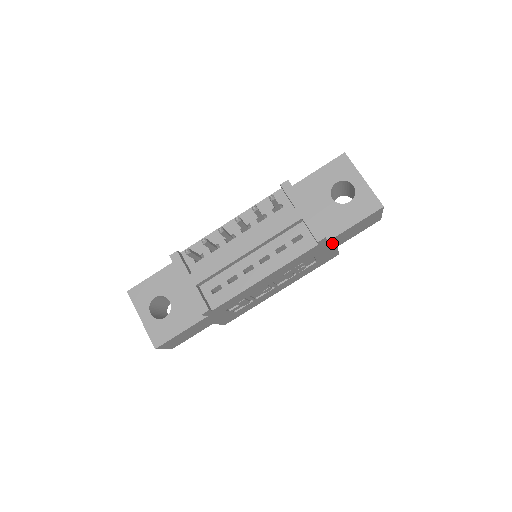
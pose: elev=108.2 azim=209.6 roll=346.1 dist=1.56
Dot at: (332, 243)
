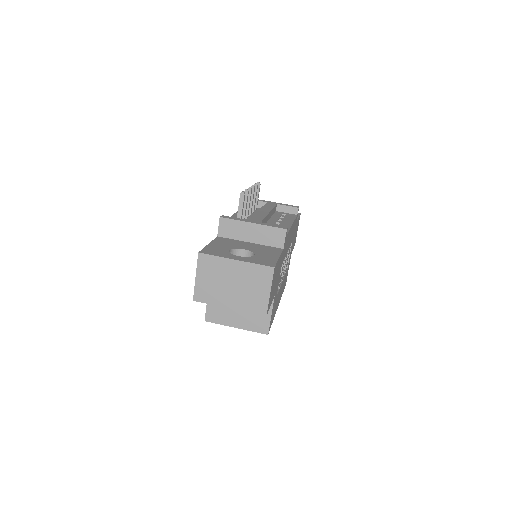
Dot at: (294, 235)
